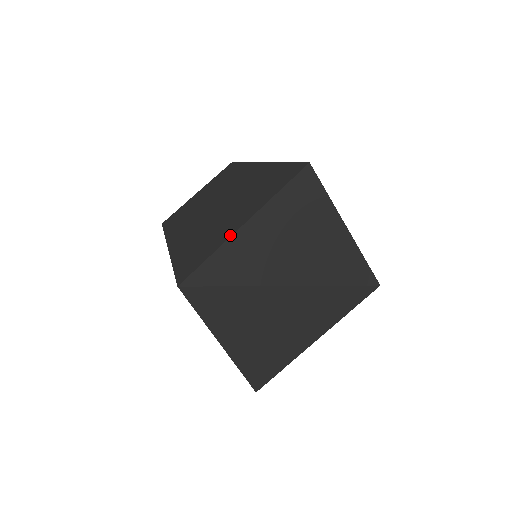
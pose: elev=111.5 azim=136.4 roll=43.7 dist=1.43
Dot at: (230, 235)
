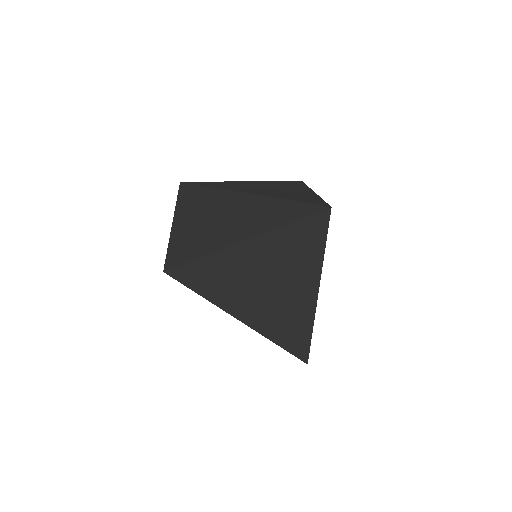
Dot at: occluded
